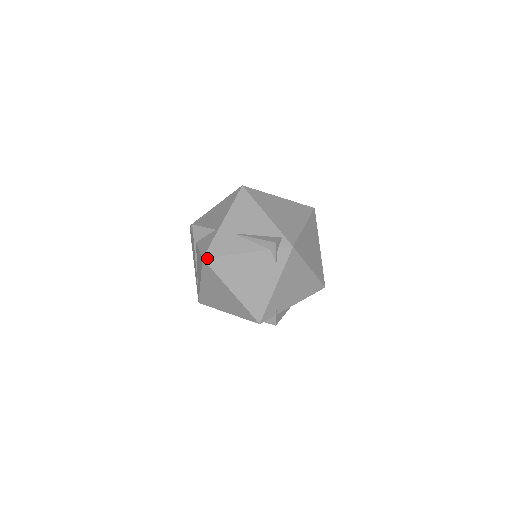
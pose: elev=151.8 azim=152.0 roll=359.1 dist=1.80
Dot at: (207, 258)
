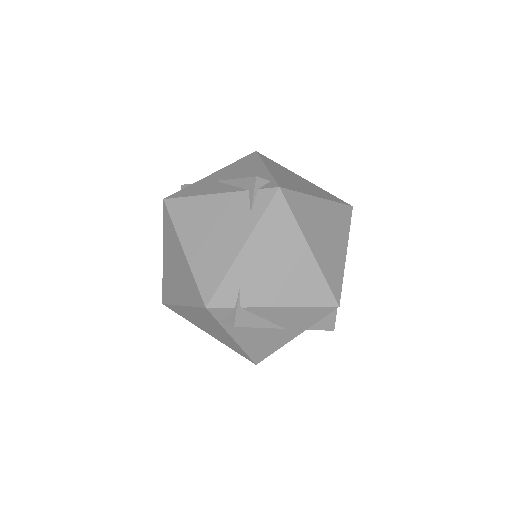
Dot at: (169, 198)
